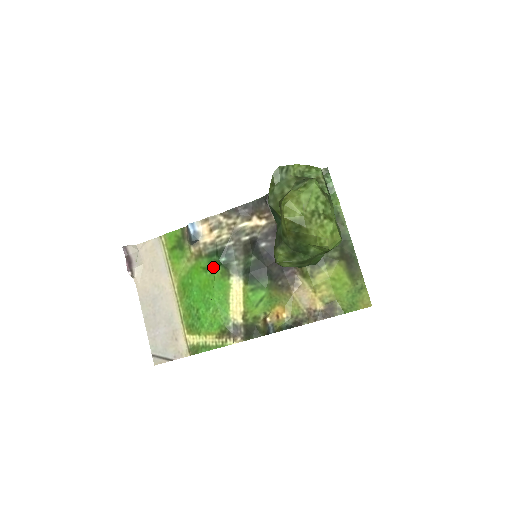
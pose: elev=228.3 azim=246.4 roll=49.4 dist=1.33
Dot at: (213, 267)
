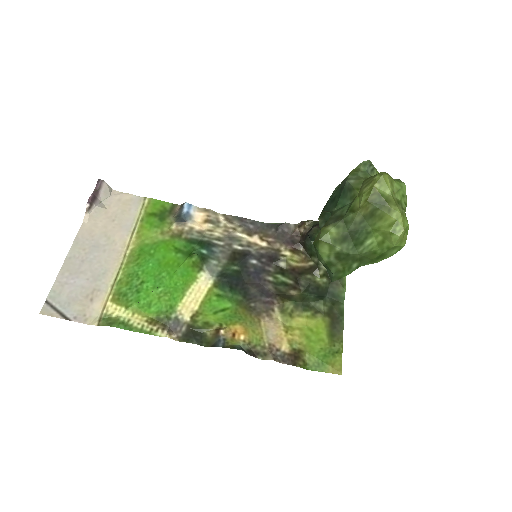
Dot at: (187, 253)
